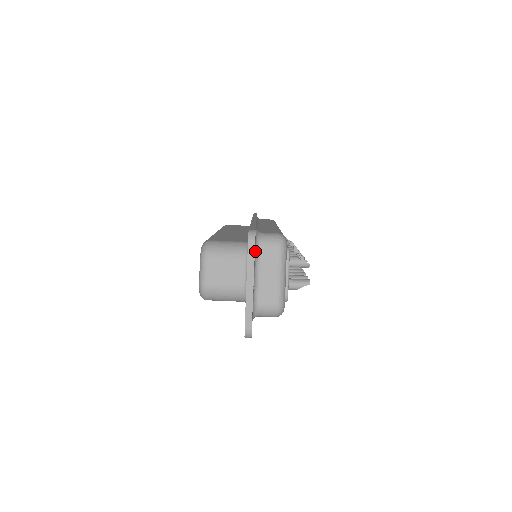
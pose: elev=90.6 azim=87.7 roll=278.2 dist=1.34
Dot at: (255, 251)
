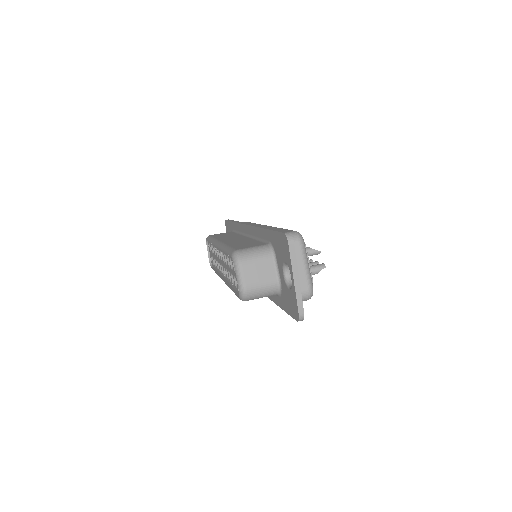
Dot at: occluded
